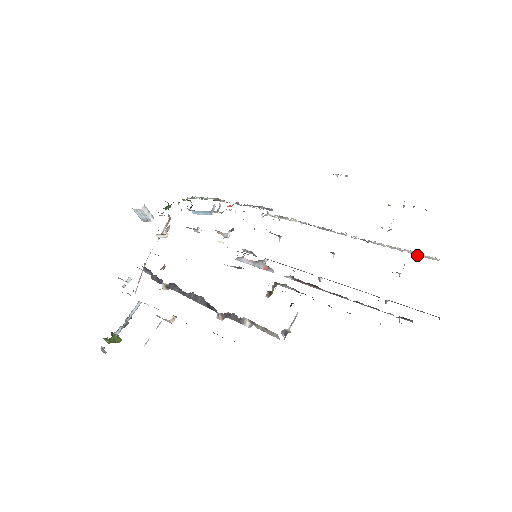
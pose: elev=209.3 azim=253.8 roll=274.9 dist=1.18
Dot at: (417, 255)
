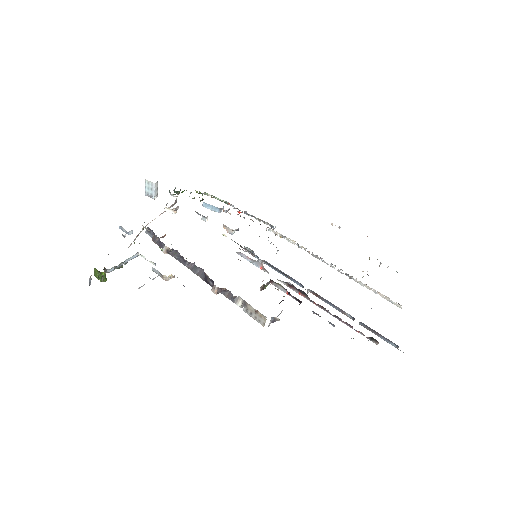
Dot at: occluded
